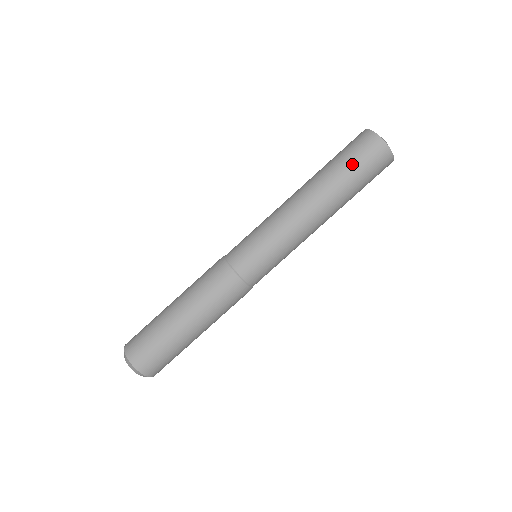
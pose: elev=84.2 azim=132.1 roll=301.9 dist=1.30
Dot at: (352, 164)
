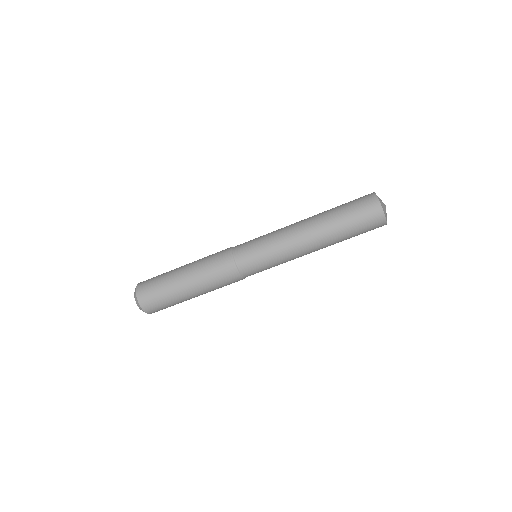
Dot at: (357, 233)
